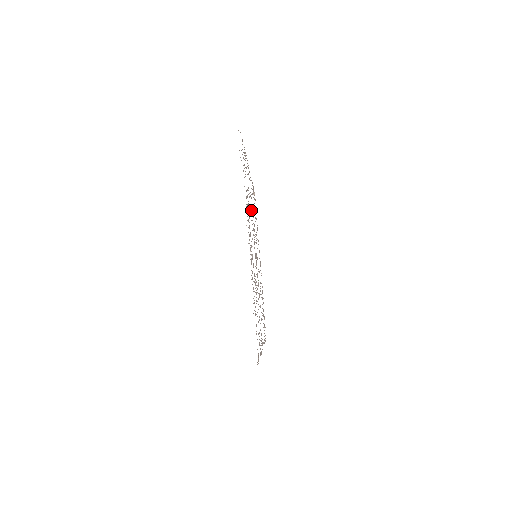
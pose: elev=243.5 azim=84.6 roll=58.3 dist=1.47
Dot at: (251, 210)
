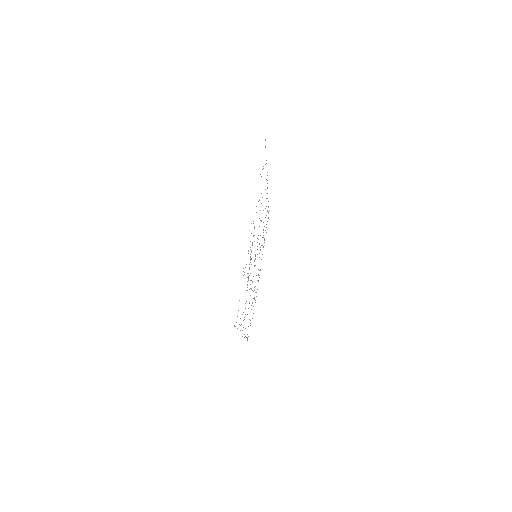
Dot at: occluded
